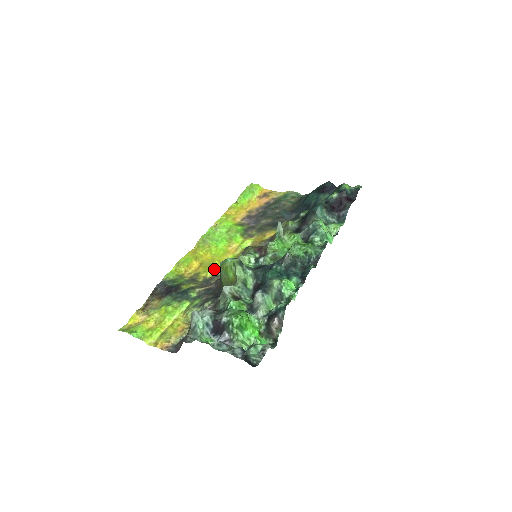
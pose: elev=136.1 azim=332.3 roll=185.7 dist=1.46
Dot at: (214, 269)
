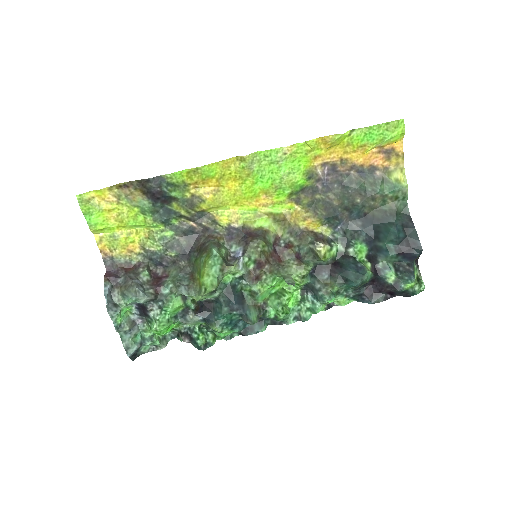
Dot at: (222, 209)
